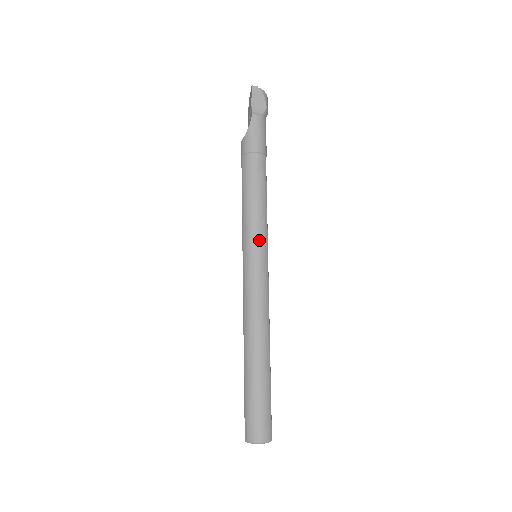
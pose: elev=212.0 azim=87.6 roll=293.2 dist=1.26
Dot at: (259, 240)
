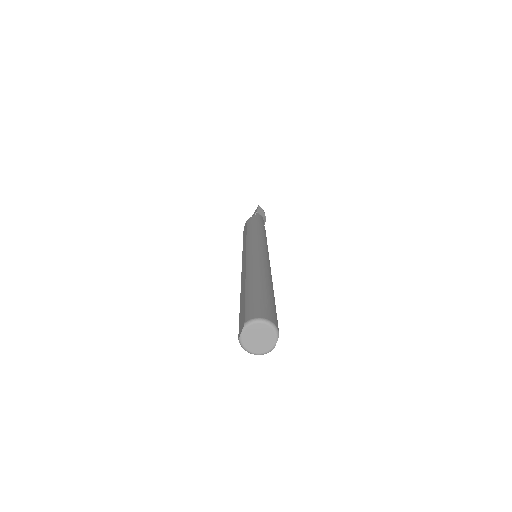
Dot at: (263, 242)
